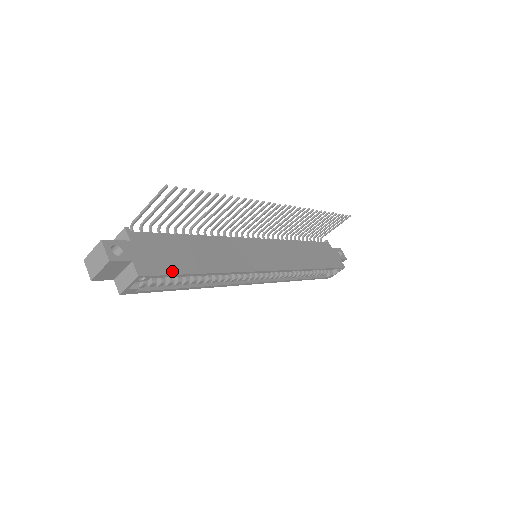
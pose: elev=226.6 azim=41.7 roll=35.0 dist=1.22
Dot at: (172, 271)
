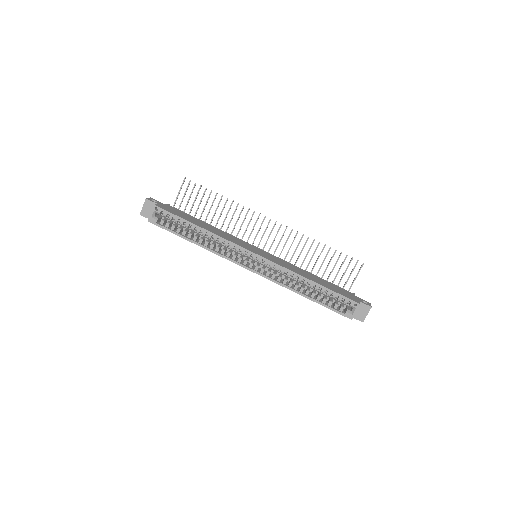
Dot at: (175, 214)
